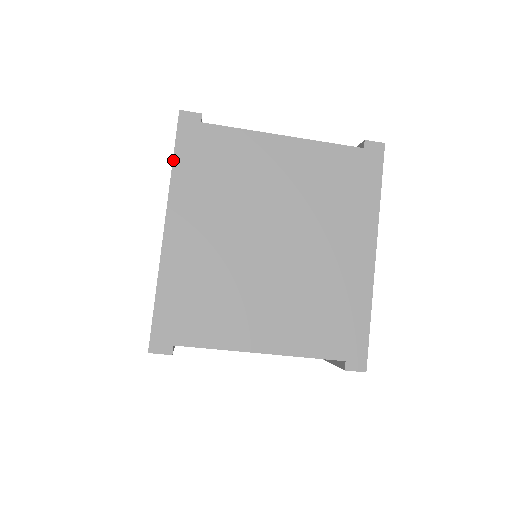
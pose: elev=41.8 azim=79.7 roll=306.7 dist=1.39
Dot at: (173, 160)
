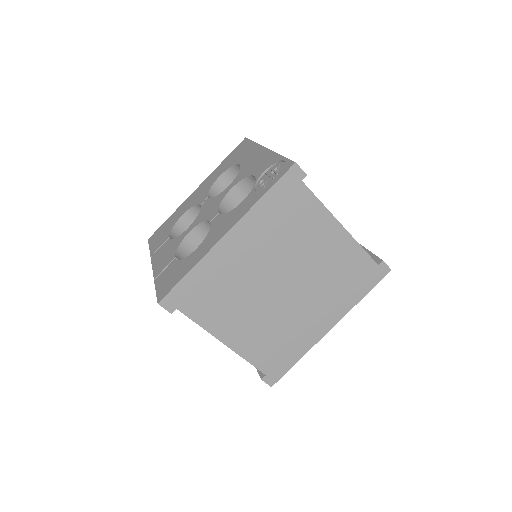
Dot at: (265, 194)
